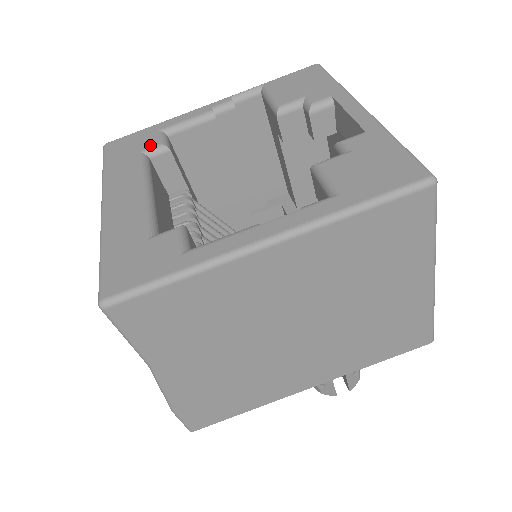
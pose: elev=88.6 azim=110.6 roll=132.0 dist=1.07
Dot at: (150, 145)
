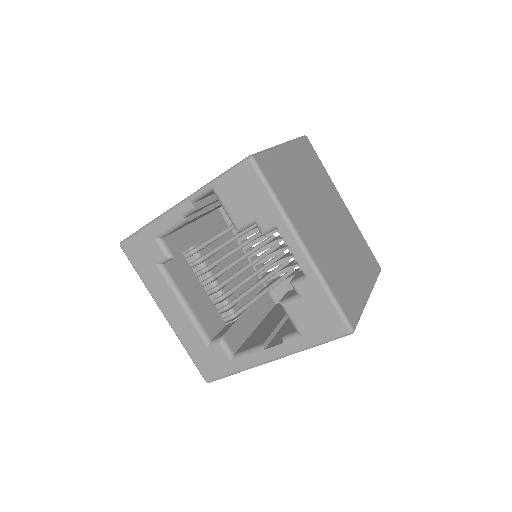
Dot at: (158, 257)
